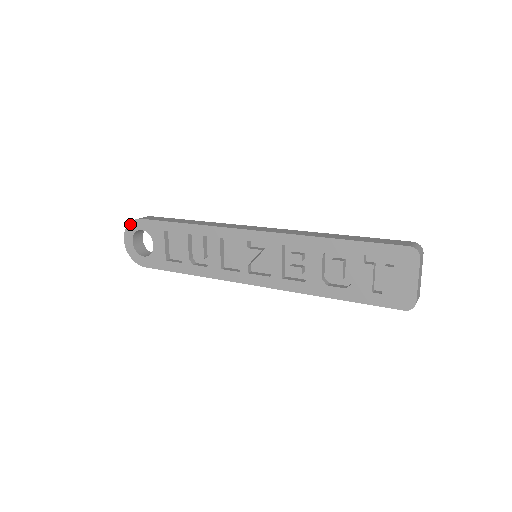
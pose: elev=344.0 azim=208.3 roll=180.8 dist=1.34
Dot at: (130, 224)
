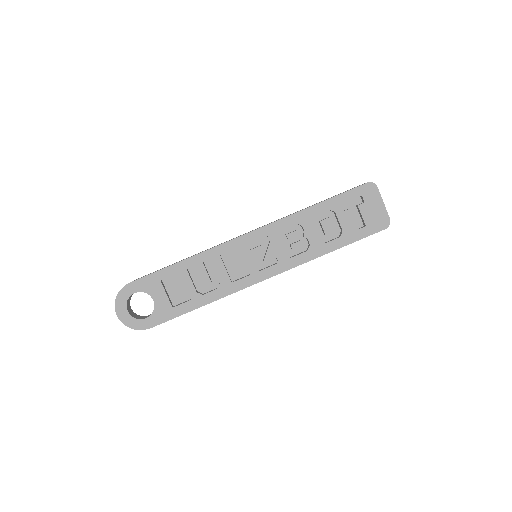
Dot at: (119, 294)
